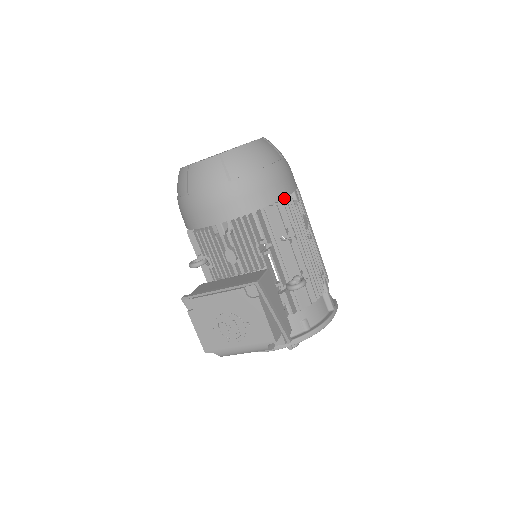
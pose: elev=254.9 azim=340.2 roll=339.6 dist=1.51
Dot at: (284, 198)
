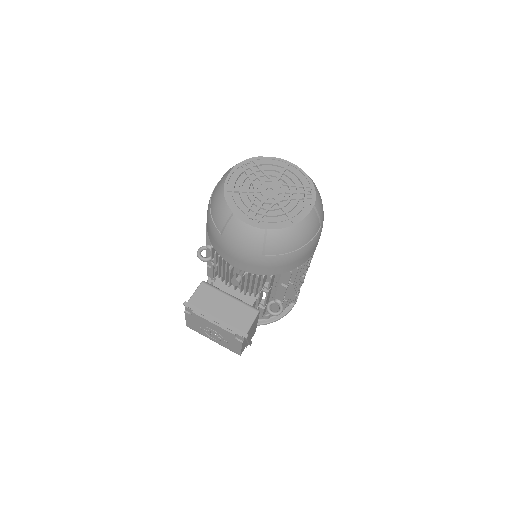
Dot at: occluded
